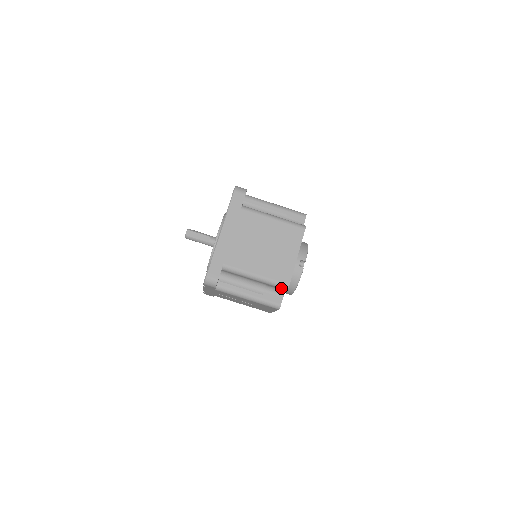
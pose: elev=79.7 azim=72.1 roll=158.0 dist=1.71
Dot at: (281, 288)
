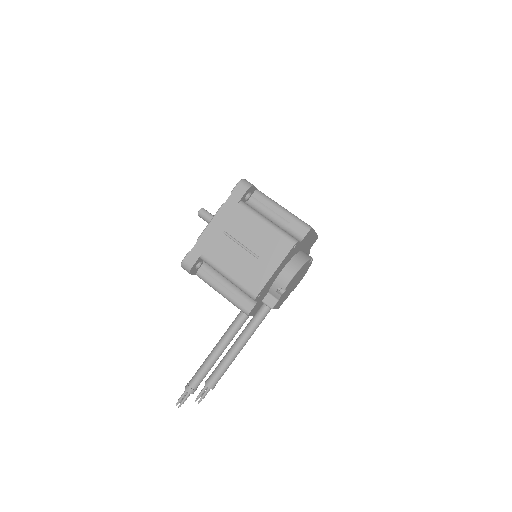
Dot at: (304, 227)
